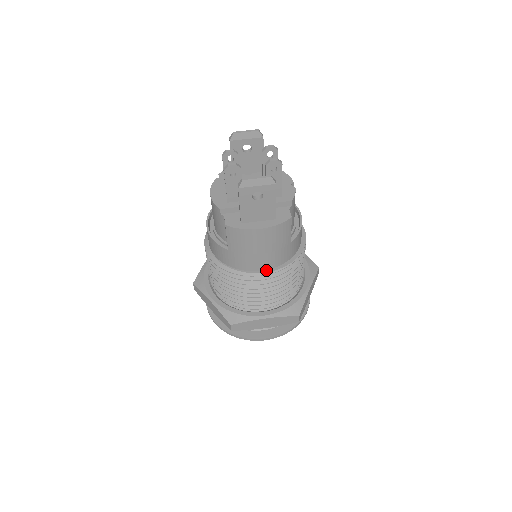
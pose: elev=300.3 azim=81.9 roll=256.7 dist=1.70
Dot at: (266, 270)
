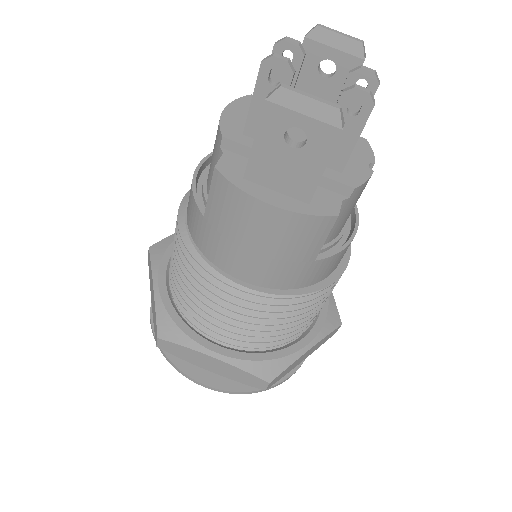
Dot at: (250, 284)
